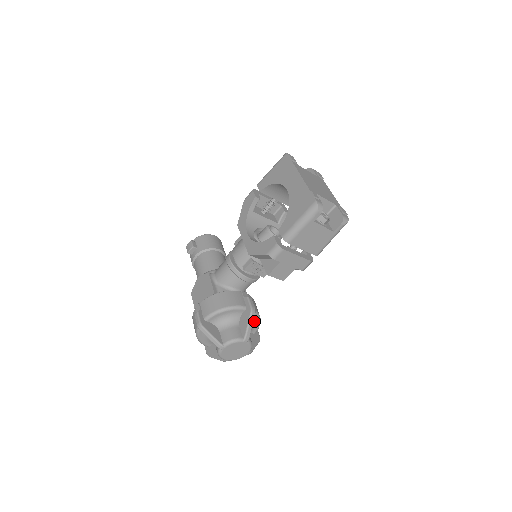
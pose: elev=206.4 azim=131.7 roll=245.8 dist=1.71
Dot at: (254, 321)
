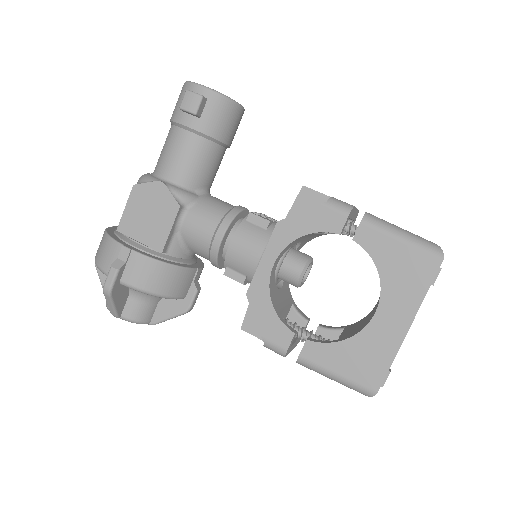
Dot at: occluded
